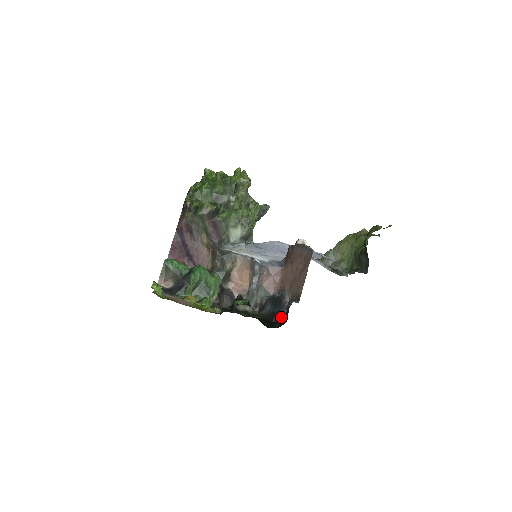
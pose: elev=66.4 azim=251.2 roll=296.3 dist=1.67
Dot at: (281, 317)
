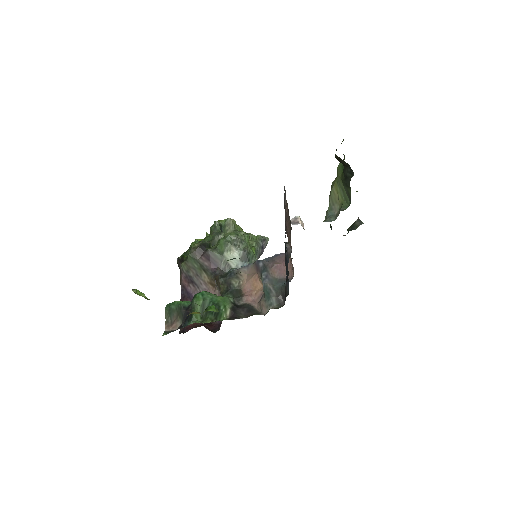
Dot at: occluded
